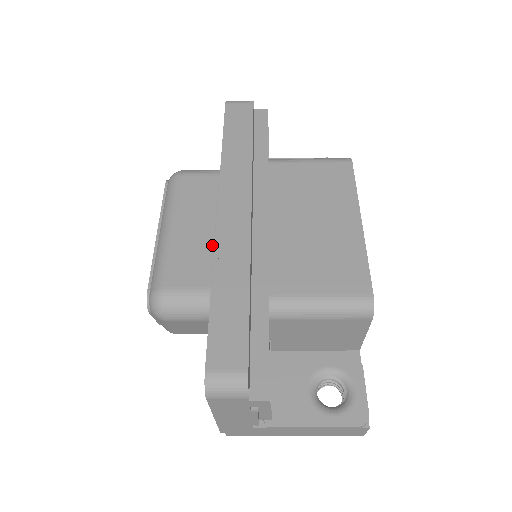
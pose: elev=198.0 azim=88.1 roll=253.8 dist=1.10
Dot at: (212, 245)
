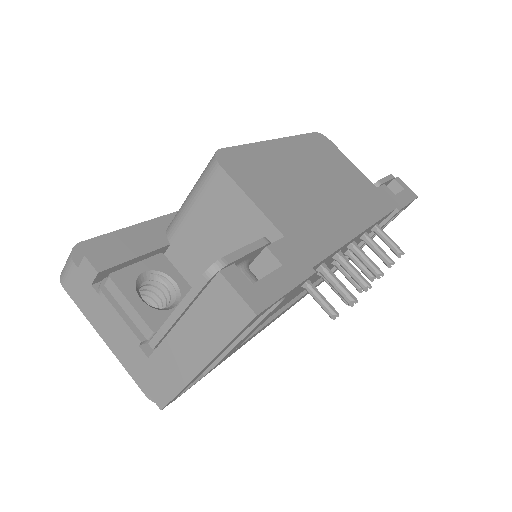
Dot at: occluded
